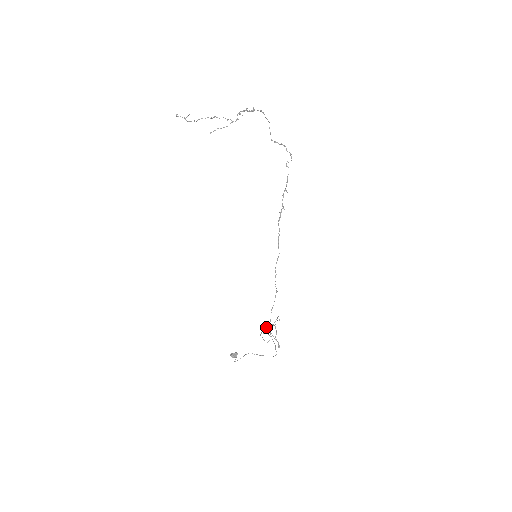
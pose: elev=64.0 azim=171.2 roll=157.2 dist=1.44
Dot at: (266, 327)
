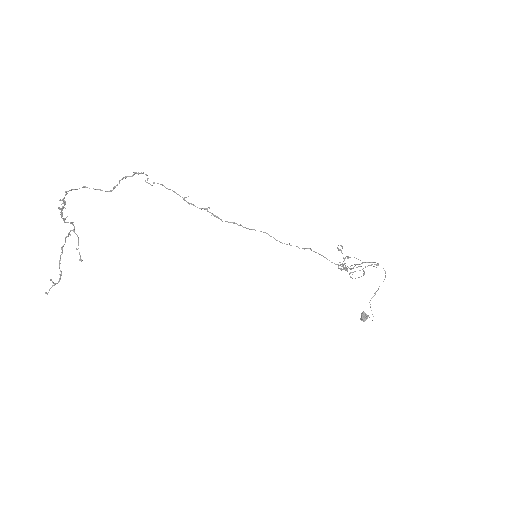
Dot at: occluded
